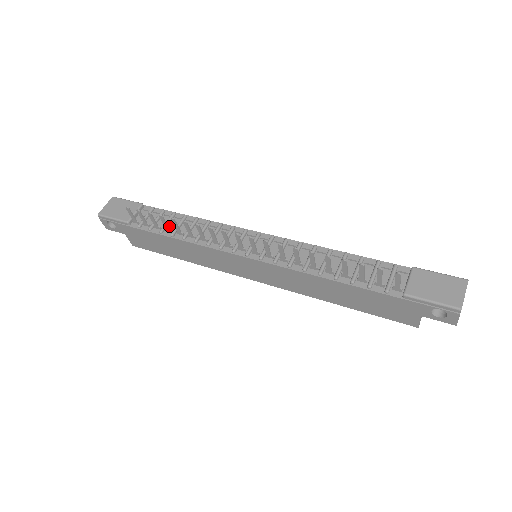
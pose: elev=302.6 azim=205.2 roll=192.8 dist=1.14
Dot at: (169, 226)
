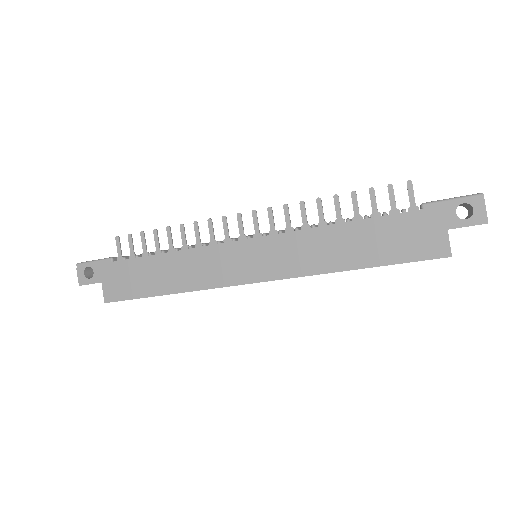
Dot at: occluded
